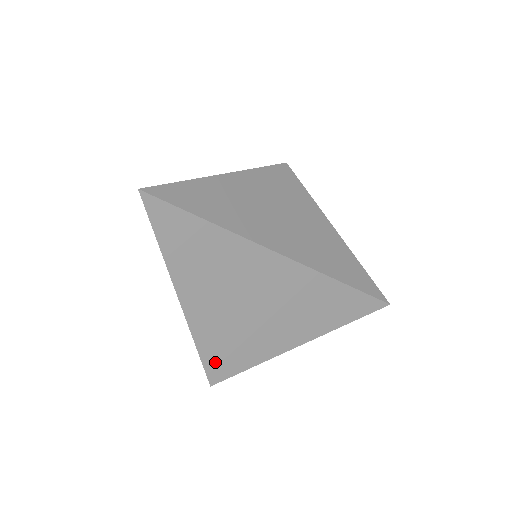
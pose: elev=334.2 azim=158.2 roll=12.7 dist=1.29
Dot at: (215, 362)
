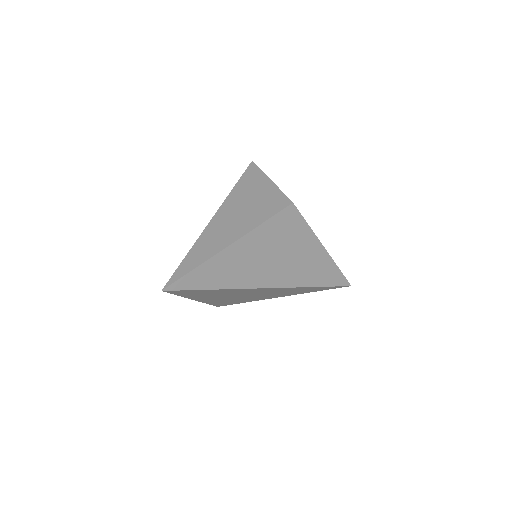
Dot at: (220, 304)
